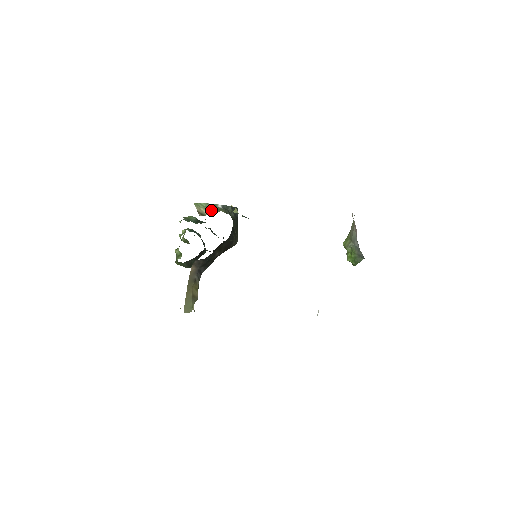
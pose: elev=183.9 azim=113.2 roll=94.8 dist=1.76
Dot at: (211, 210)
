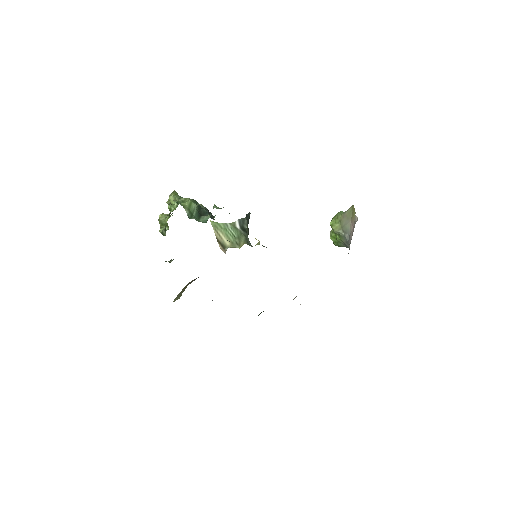
Dot at: (231, 237)
